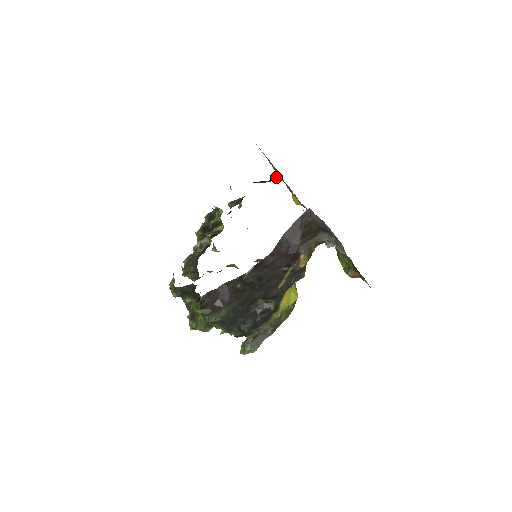
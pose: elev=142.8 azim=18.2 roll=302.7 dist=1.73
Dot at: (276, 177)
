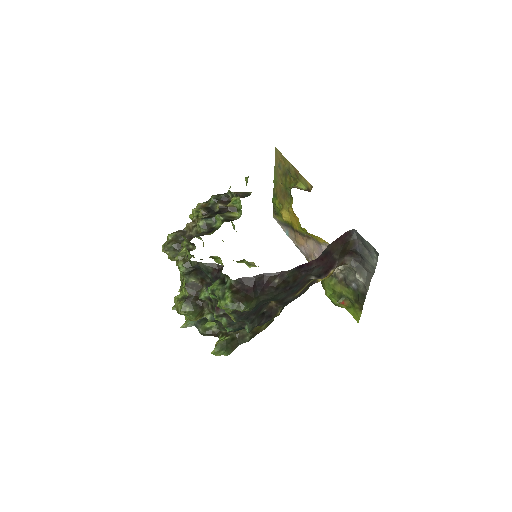
Dot at: (299, 187)
